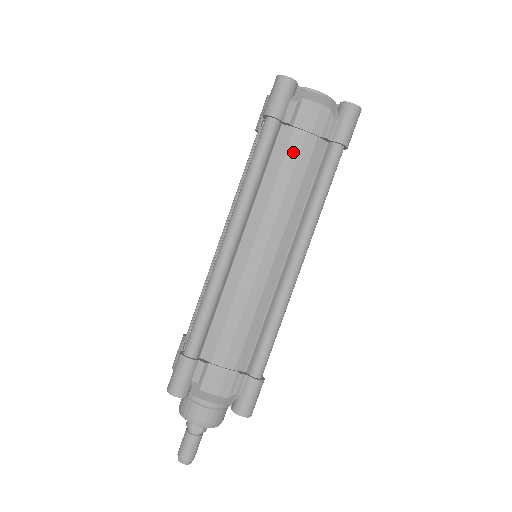
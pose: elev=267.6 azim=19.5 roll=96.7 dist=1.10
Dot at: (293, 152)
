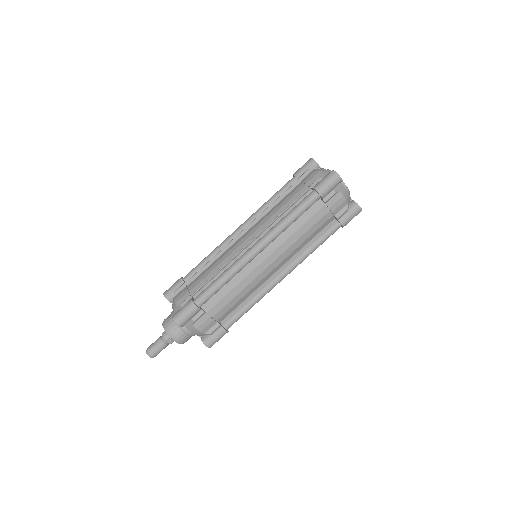
Dot at: (317, 218)
